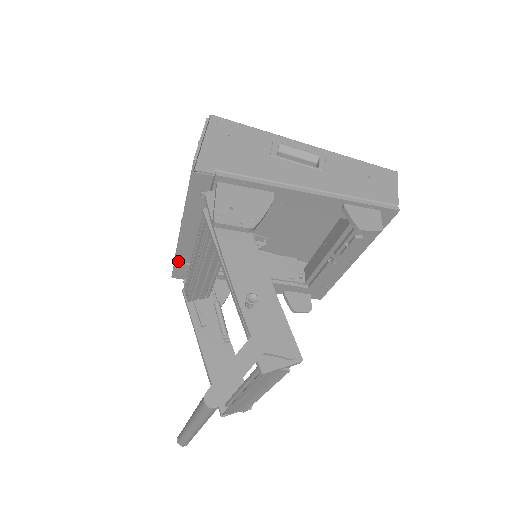
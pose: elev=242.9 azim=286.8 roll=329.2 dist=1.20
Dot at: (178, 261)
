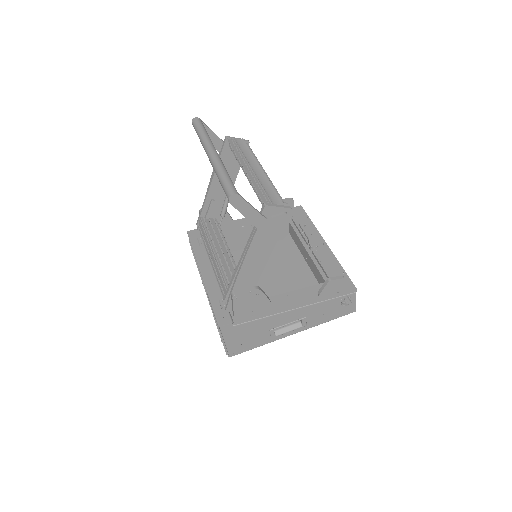
Dot at: (213, 302)
